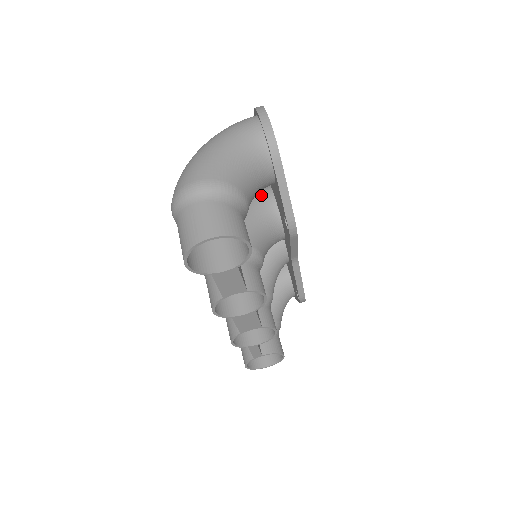
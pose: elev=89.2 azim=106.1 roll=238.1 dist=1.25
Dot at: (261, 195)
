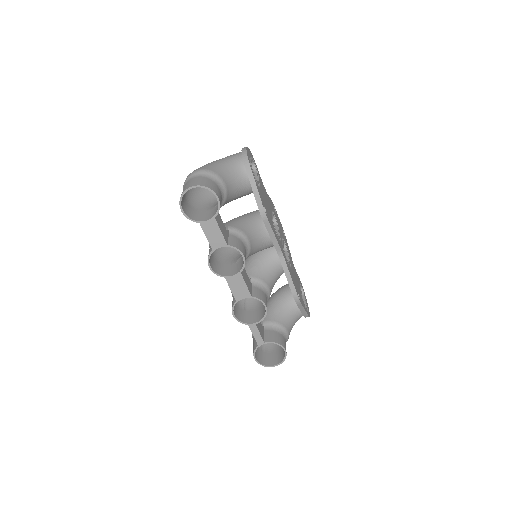
Dot at: (257, 211)
